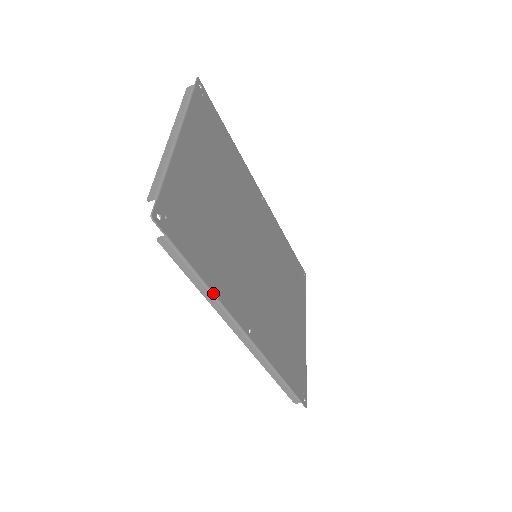
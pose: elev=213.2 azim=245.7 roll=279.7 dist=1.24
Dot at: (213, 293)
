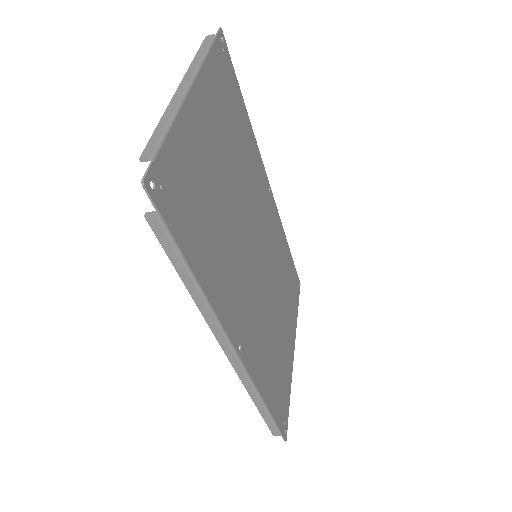
Dot at: (205, 296)
